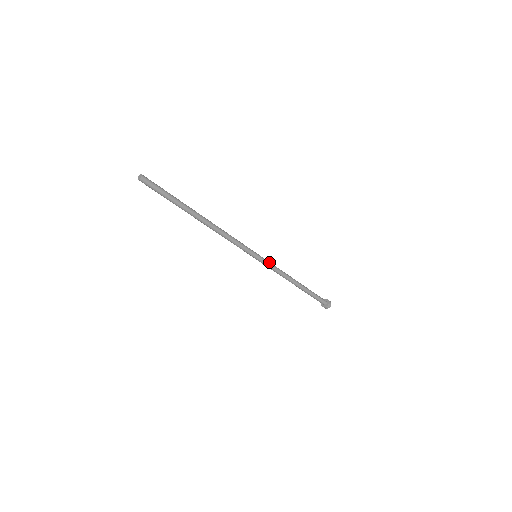
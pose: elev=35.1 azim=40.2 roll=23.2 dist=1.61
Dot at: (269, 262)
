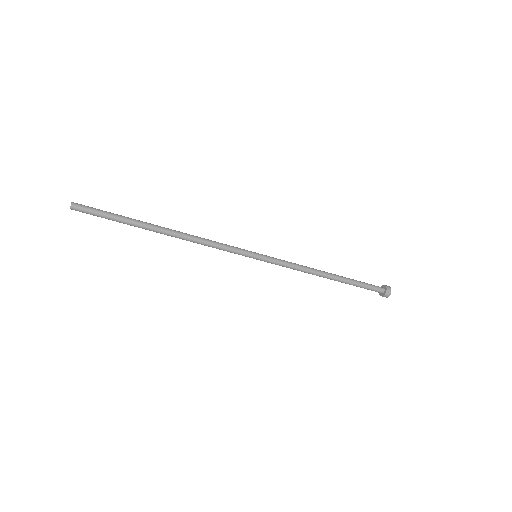
Dot at: (277, 260)
